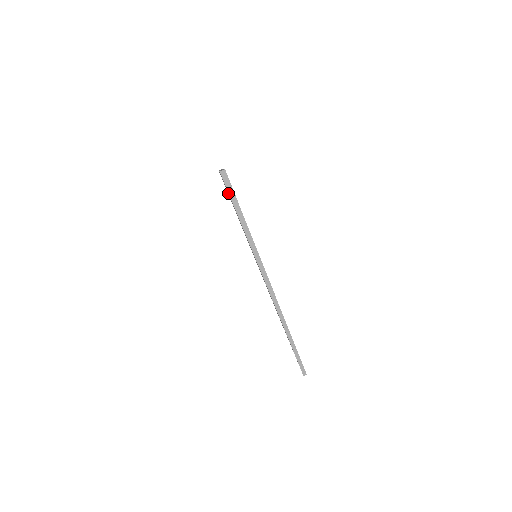
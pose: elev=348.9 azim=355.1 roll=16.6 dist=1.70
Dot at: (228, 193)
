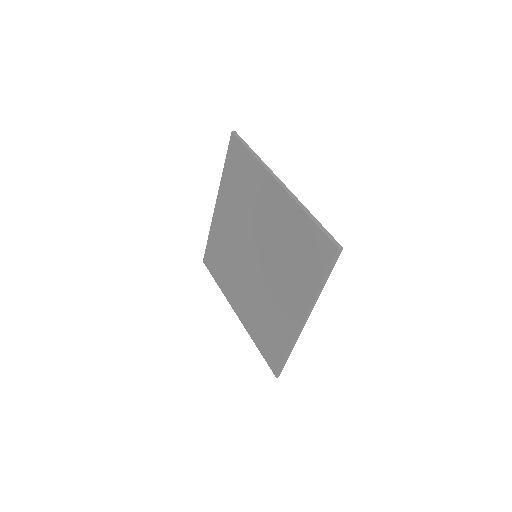
Dot at: (327, 260)
